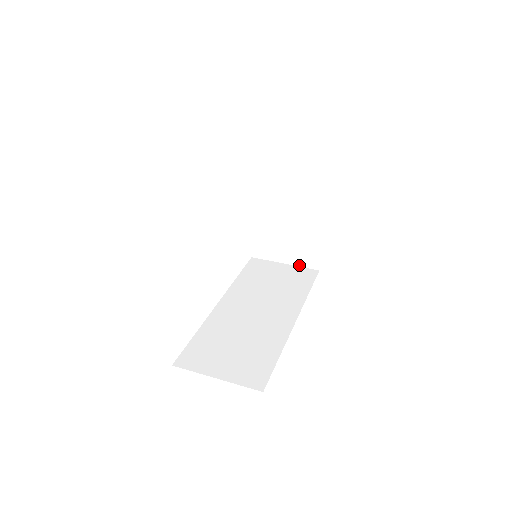
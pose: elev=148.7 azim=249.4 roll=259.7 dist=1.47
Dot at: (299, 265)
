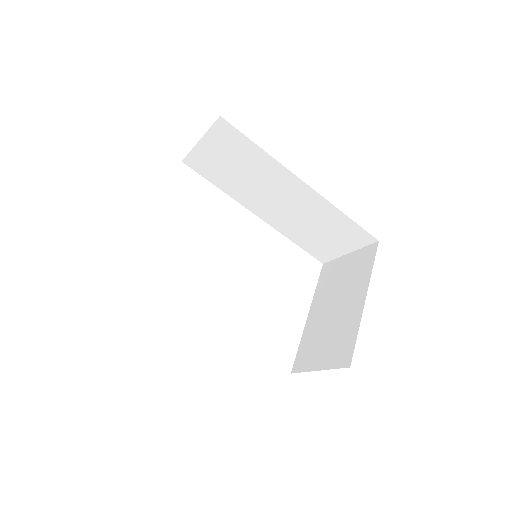
Dot at: (331, 367)
